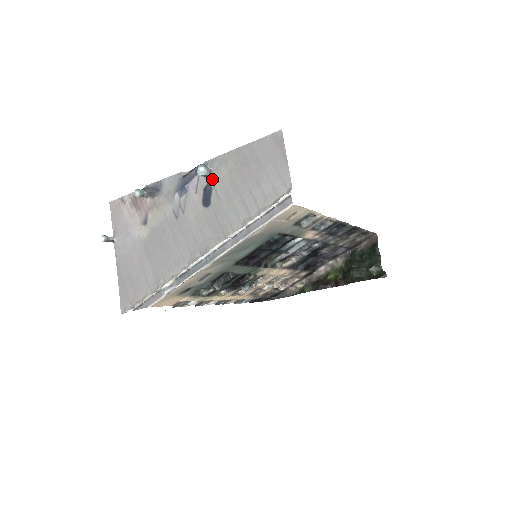
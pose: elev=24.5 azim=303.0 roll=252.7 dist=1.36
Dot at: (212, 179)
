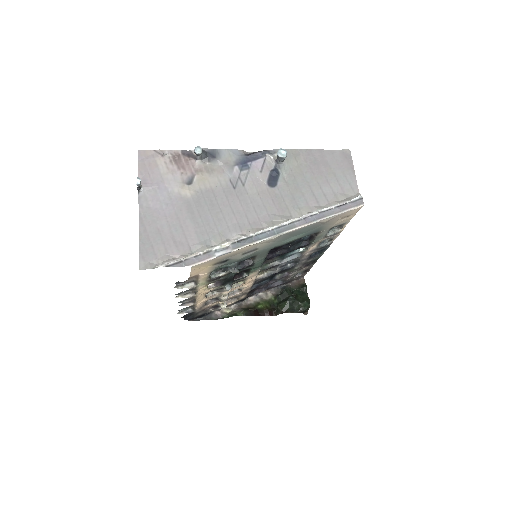
Dot at: (281, 165)
